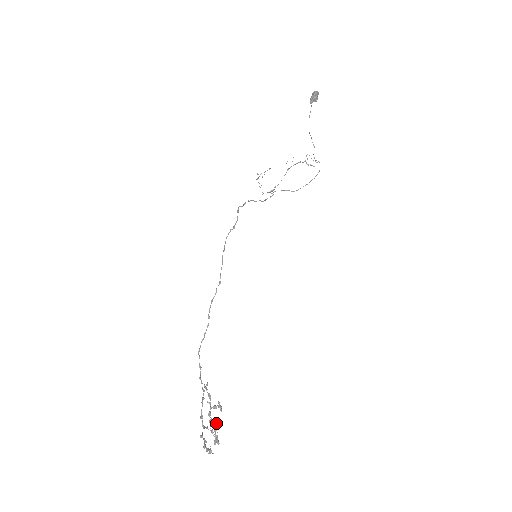
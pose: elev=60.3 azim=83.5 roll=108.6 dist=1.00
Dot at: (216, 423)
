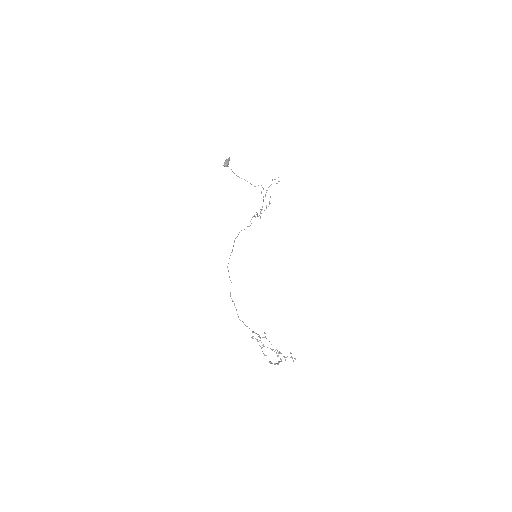
Dot at: (261, 347)
